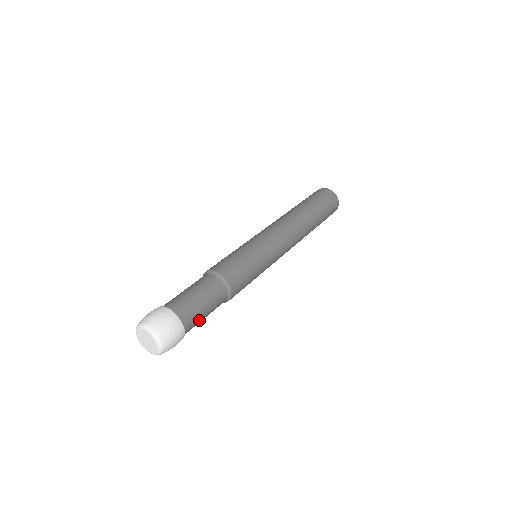
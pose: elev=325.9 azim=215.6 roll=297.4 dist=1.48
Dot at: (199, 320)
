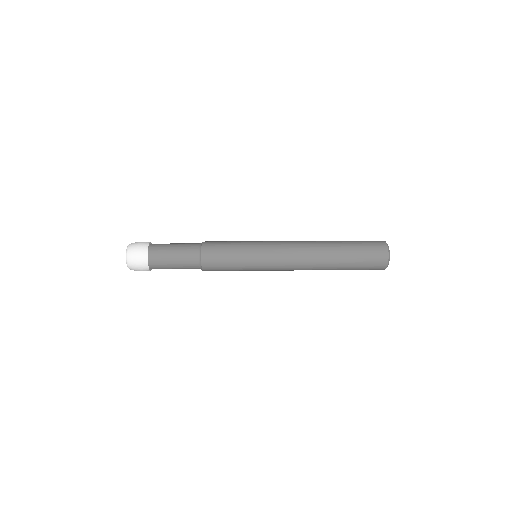
Dot at: (166, 251)
